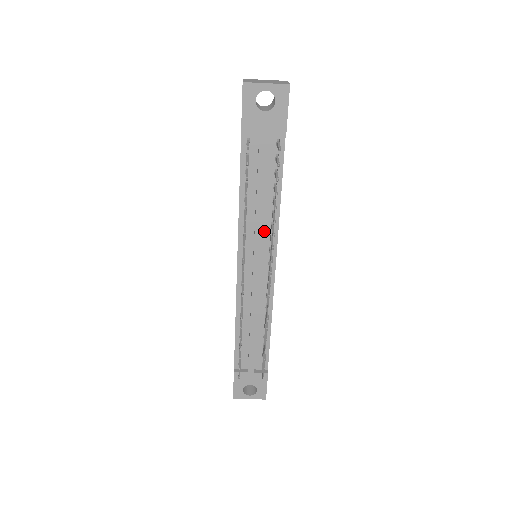
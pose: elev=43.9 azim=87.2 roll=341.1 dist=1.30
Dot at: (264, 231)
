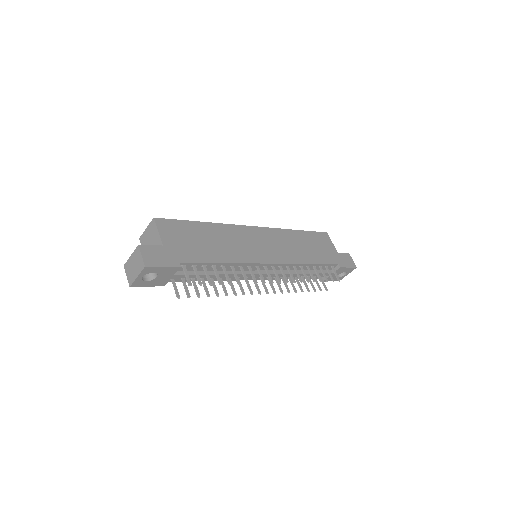
Dot at: occluded
